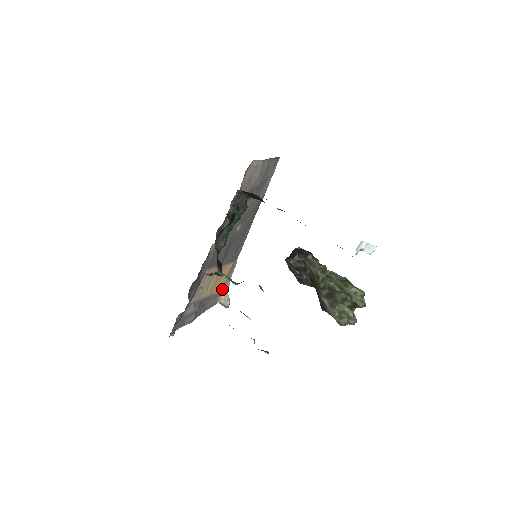
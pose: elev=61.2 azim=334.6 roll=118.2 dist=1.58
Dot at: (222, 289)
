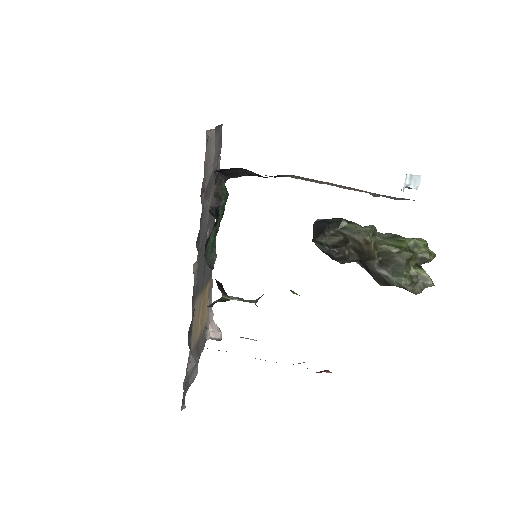
Dot at: (207, 320)
